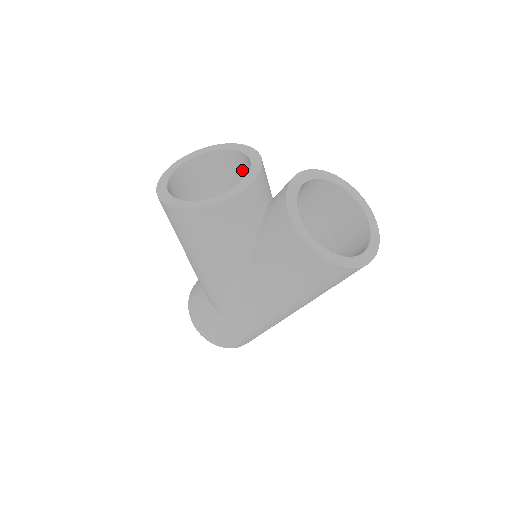
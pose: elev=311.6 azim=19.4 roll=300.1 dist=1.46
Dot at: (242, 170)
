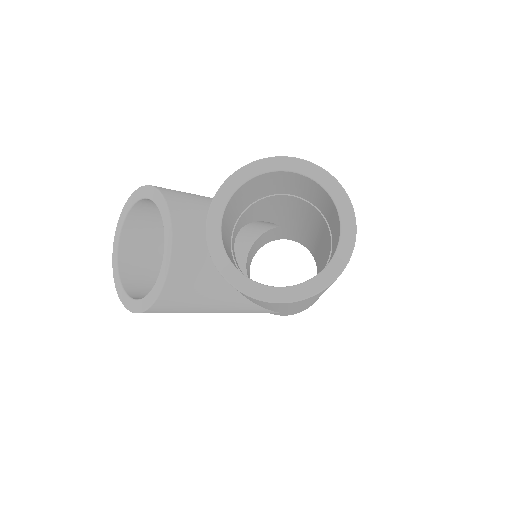
Dot at: occluded
